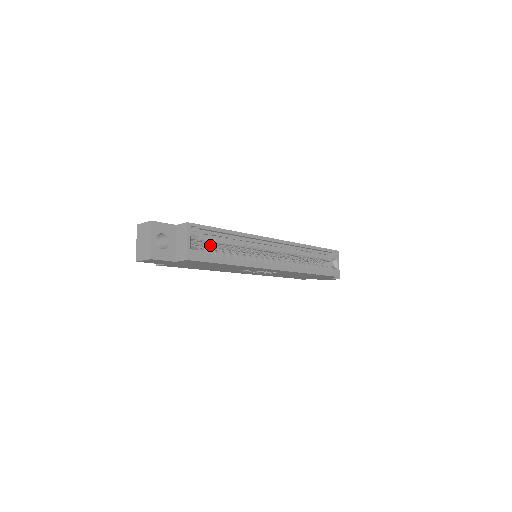
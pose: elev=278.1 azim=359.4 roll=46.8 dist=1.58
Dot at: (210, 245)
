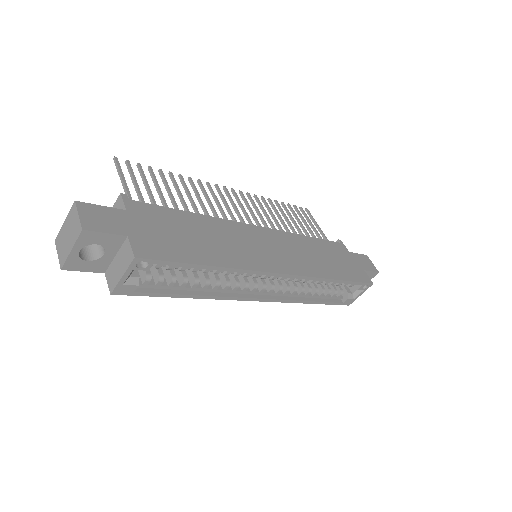
Dot at: occluded
